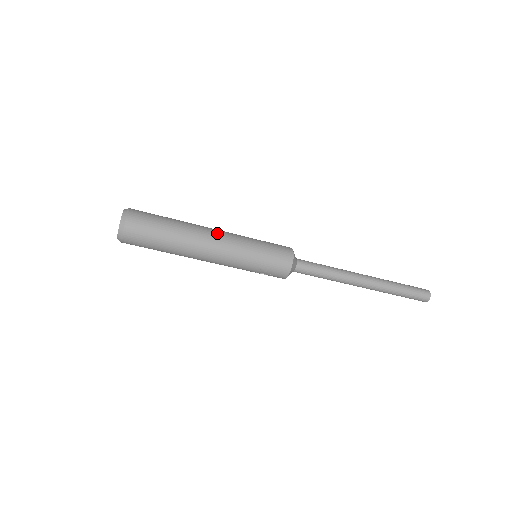
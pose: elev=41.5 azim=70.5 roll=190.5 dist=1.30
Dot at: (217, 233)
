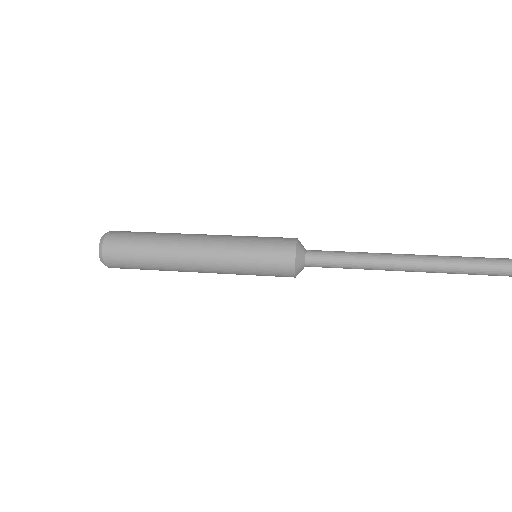
Dot at: (198, 254)
